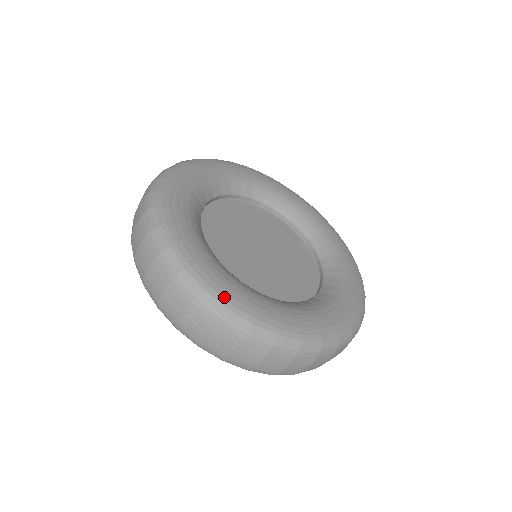
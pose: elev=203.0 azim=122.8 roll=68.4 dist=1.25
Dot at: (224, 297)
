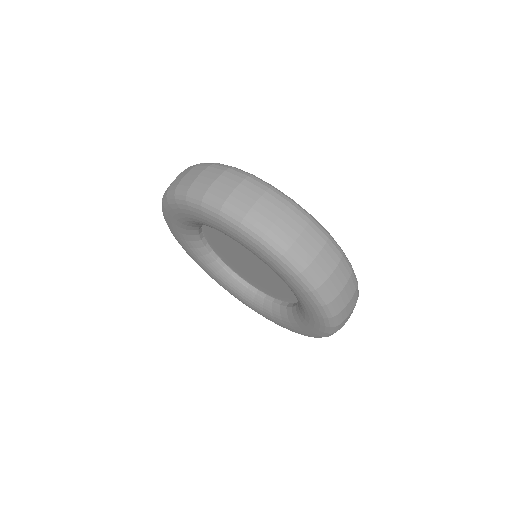
Dot at: occluded
